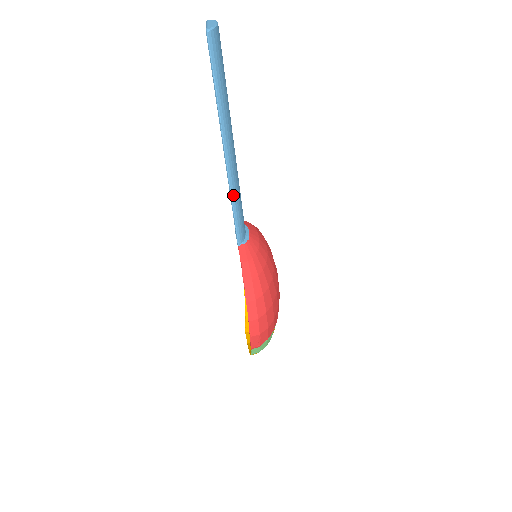
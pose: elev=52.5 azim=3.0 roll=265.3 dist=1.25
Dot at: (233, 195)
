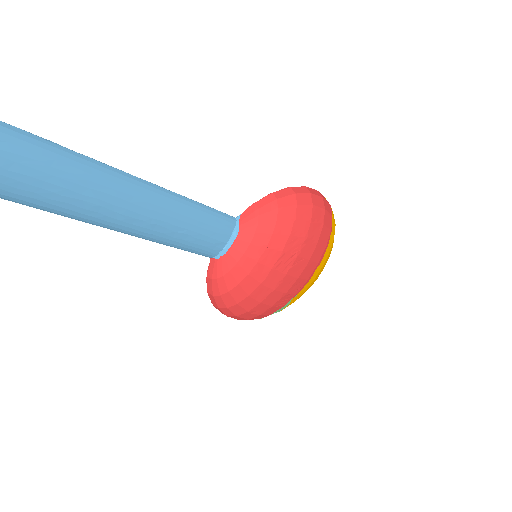
Dot at: (161, 243)
